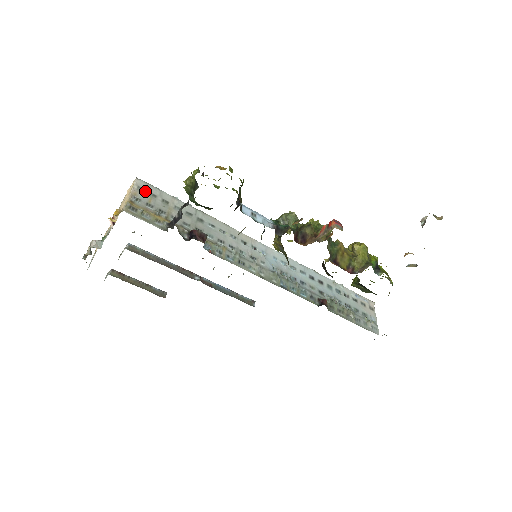
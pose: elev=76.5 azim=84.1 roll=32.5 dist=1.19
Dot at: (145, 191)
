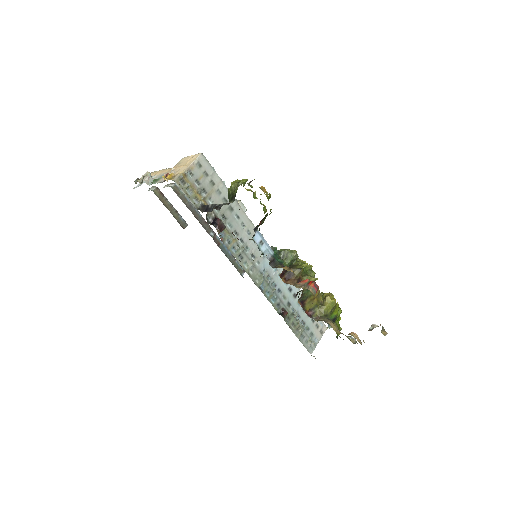
Dot at: (202, 168)
